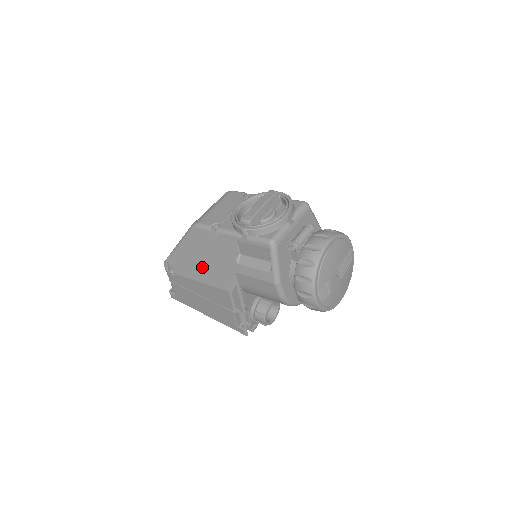
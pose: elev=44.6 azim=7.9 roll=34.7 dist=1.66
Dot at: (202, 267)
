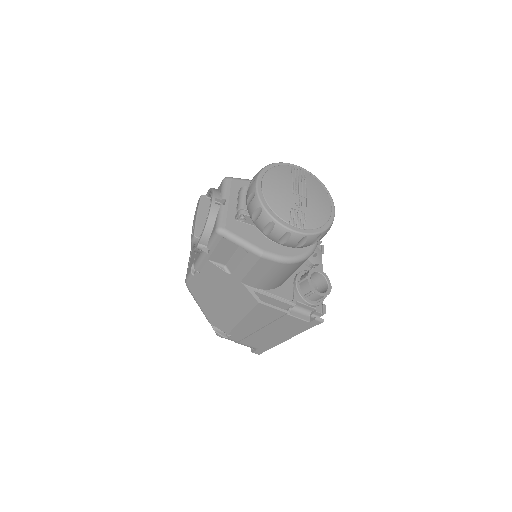
Dot at: (227, 307)
